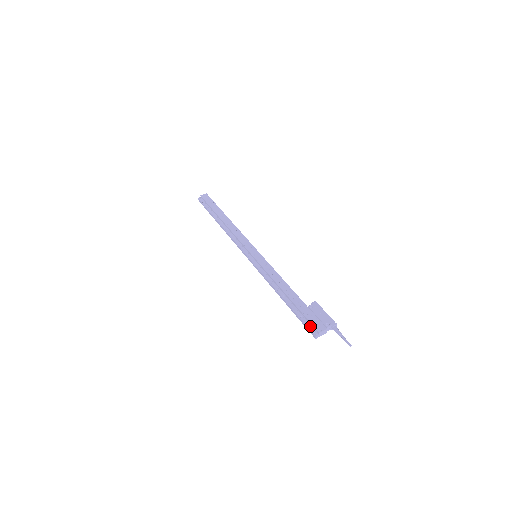
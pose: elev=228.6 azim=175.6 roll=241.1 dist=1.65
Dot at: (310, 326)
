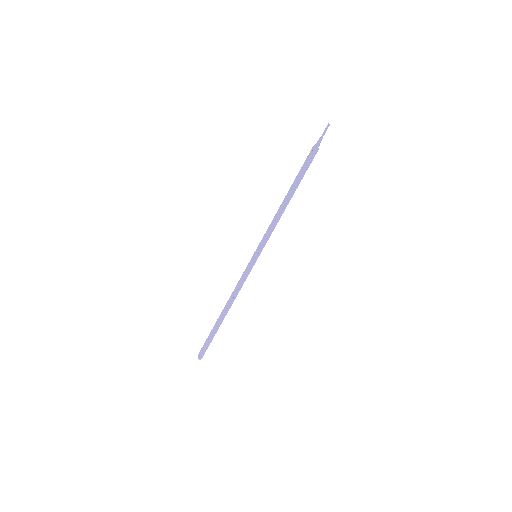
Dot at: (308, 161)
